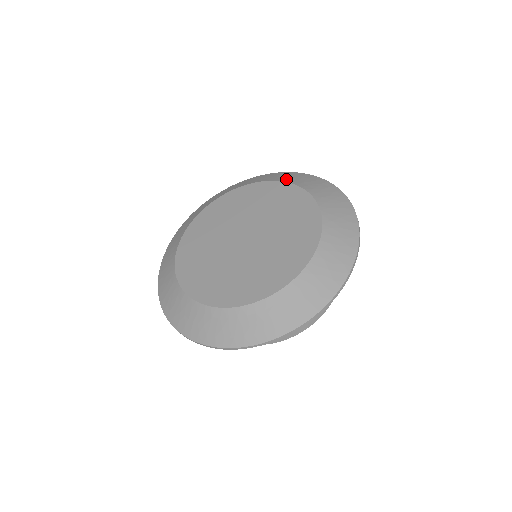
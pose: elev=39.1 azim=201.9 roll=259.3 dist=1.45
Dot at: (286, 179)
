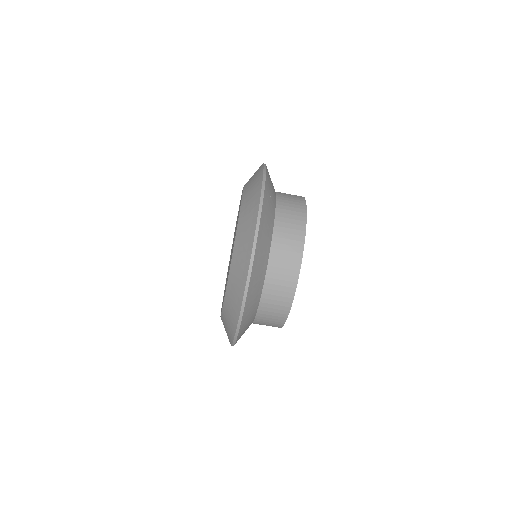
Dot at: occluded
